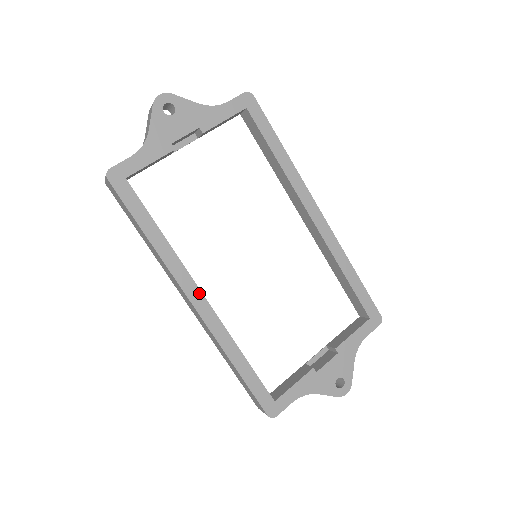
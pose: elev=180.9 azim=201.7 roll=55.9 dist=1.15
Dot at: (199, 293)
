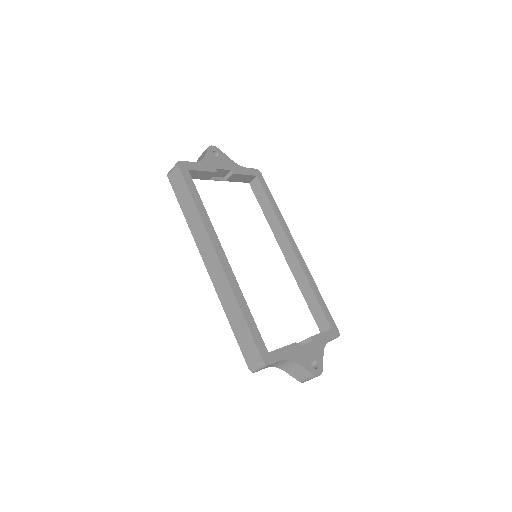
Dot at: (222, 251)
